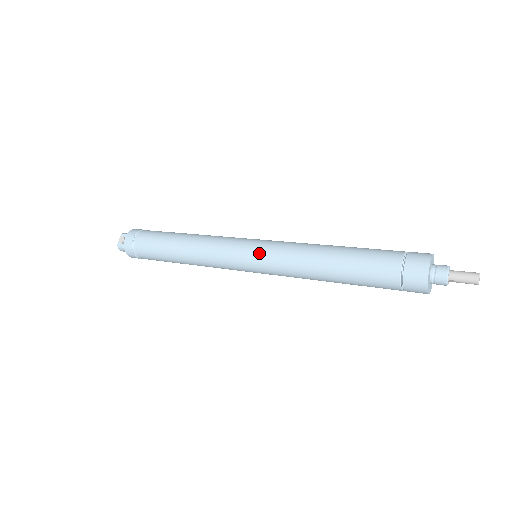
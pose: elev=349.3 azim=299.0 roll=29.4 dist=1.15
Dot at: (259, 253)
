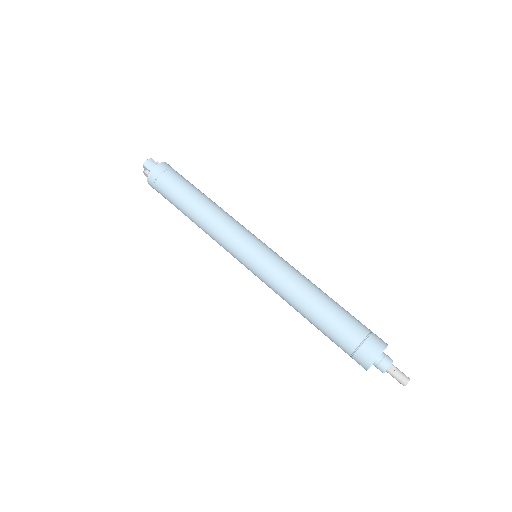
Dot at: occluded
